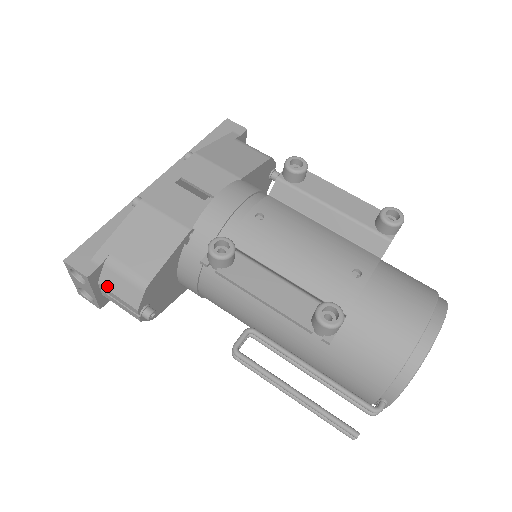
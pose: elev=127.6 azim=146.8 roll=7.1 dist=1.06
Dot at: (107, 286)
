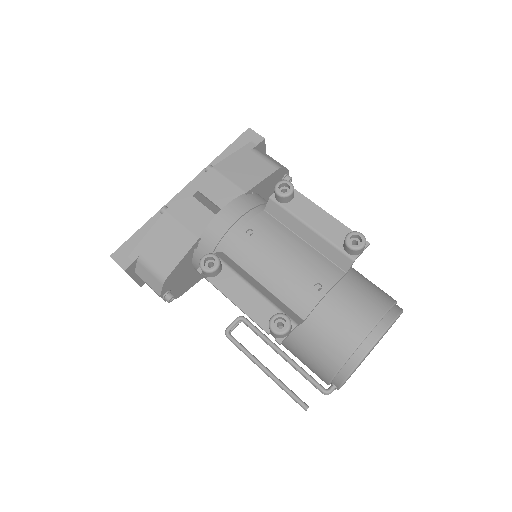
Dot at: (140, 275)
